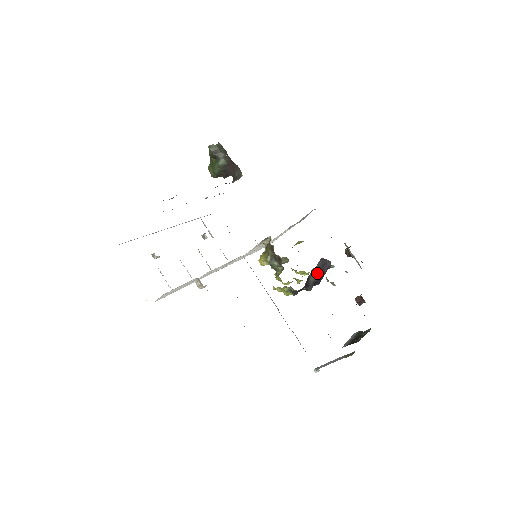
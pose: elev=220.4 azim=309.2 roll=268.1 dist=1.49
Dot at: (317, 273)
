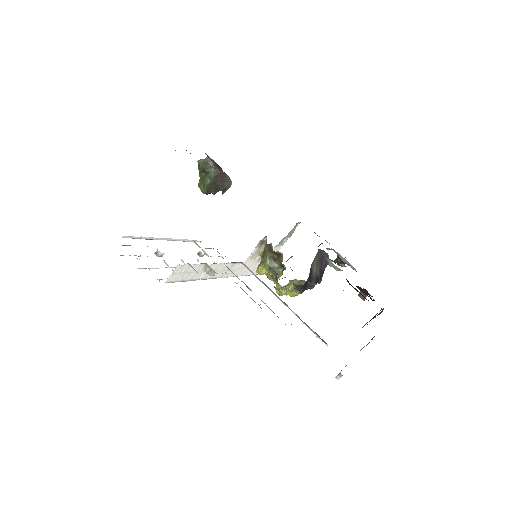
Dot at: (317, 267)
